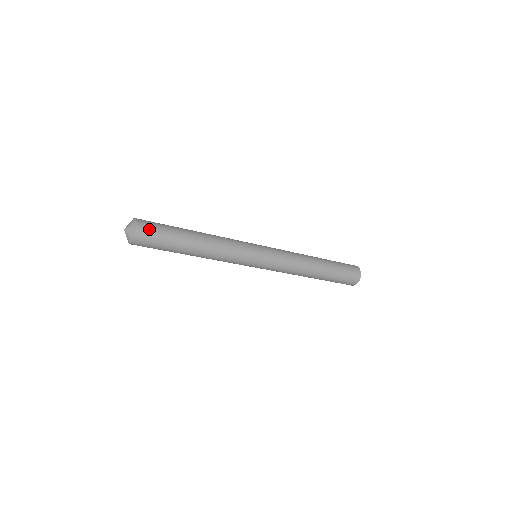
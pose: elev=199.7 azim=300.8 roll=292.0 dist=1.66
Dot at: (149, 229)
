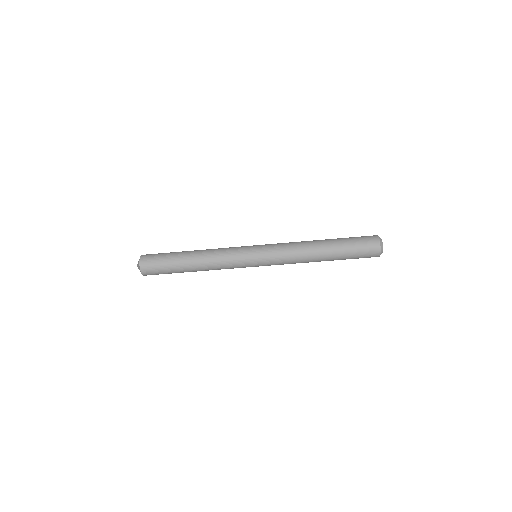
Dot at: (150, 258)
